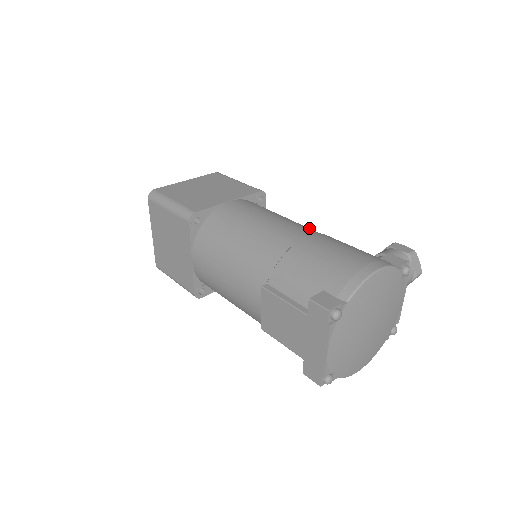
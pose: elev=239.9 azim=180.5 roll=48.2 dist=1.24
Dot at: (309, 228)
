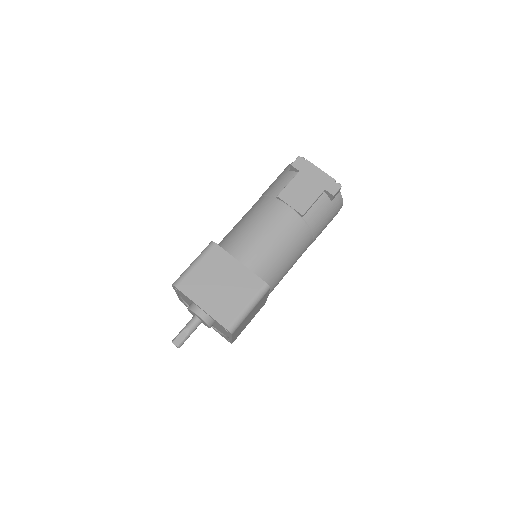
Dot at: occluded
